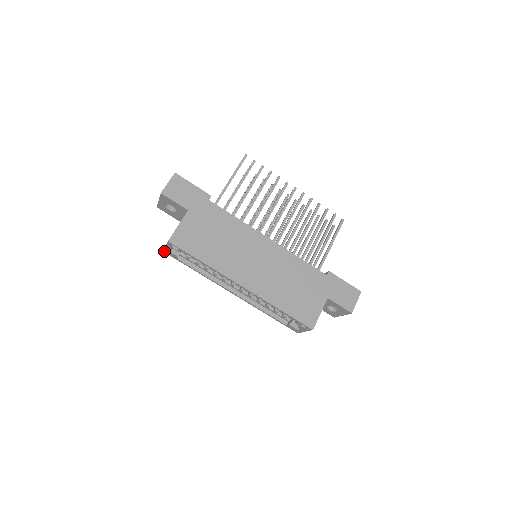
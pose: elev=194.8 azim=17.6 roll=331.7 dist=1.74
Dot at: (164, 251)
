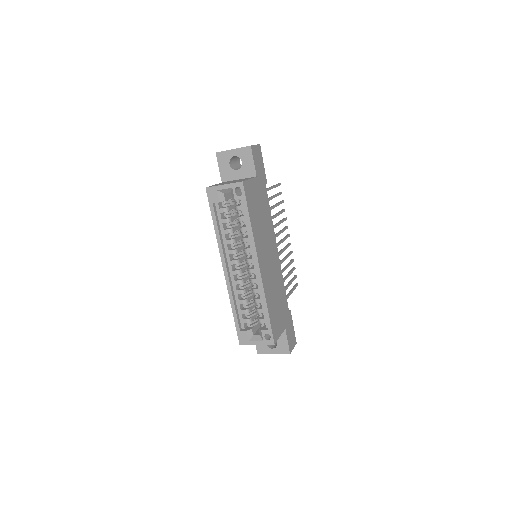
Dot at: (208, 188)
